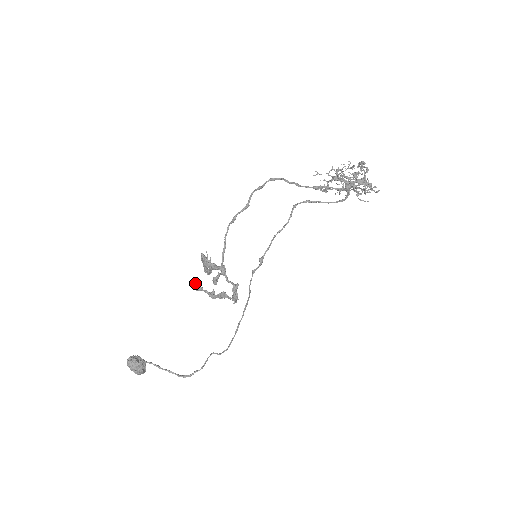
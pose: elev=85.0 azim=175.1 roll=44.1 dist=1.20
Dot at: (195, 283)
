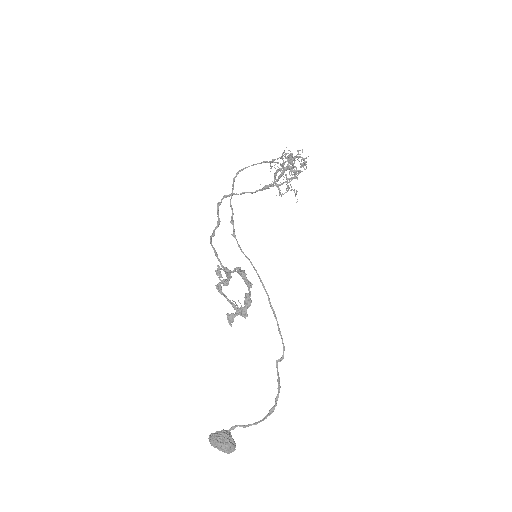
Dot at: (228, 318)
